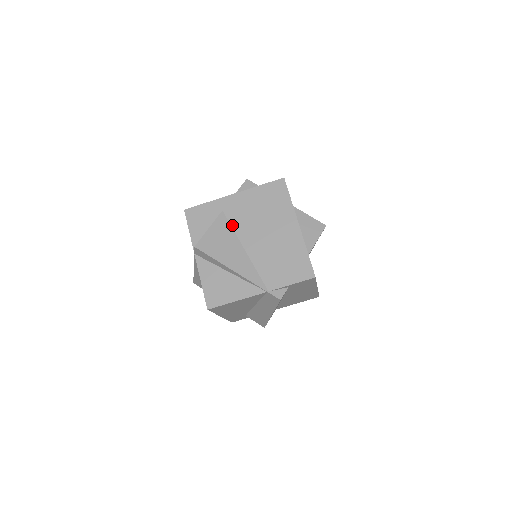
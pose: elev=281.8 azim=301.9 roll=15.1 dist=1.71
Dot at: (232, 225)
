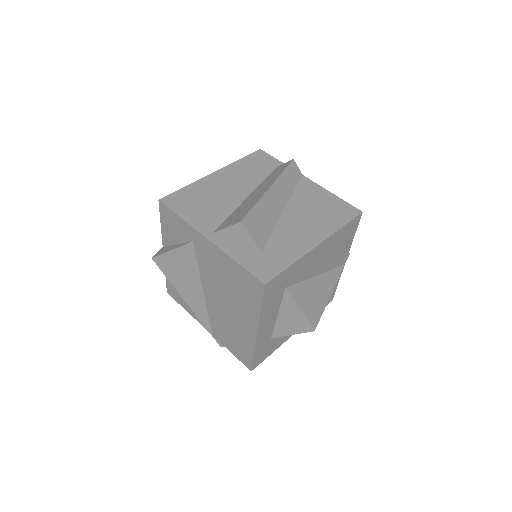
Dot at: (198, 263)
